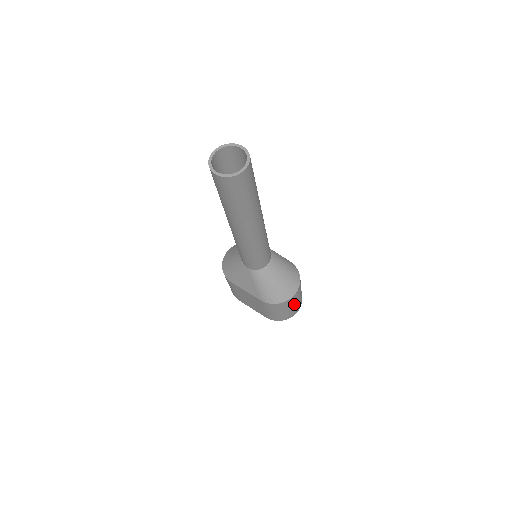
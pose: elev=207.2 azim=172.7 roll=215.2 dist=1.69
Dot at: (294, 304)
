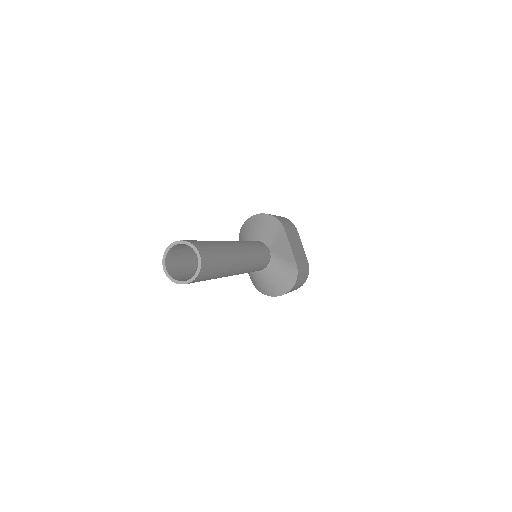
Dot at: occluded
